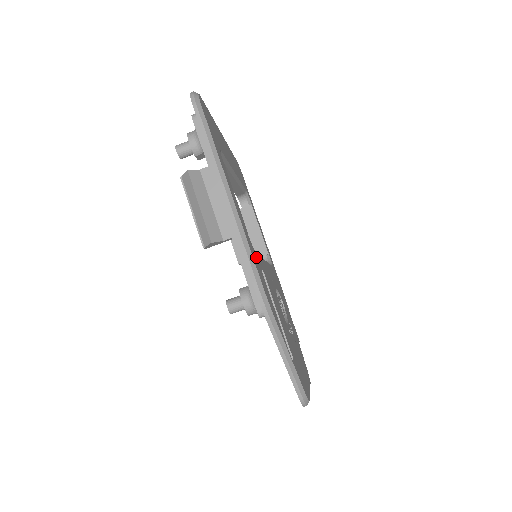
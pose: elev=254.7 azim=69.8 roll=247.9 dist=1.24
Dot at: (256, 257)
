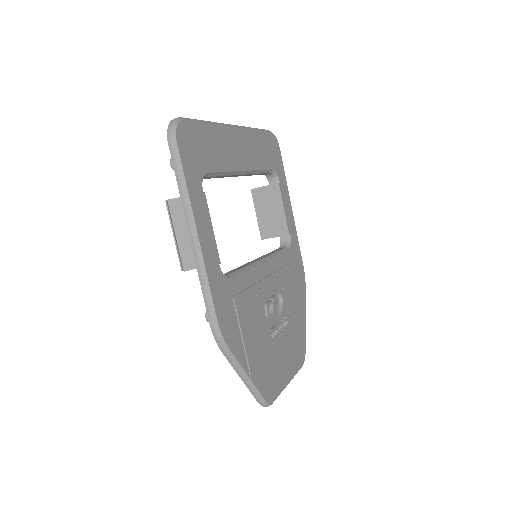
Dot at: (227, 286)
